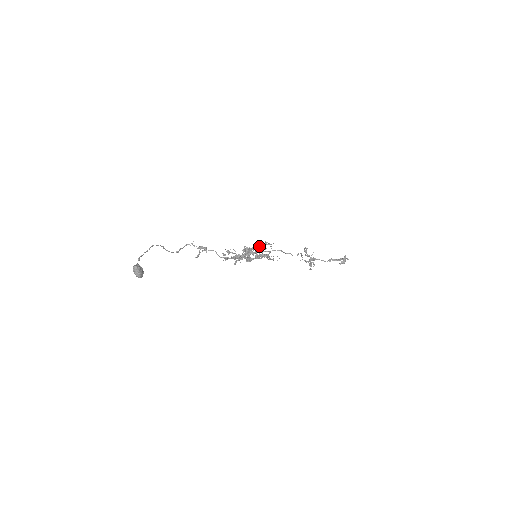
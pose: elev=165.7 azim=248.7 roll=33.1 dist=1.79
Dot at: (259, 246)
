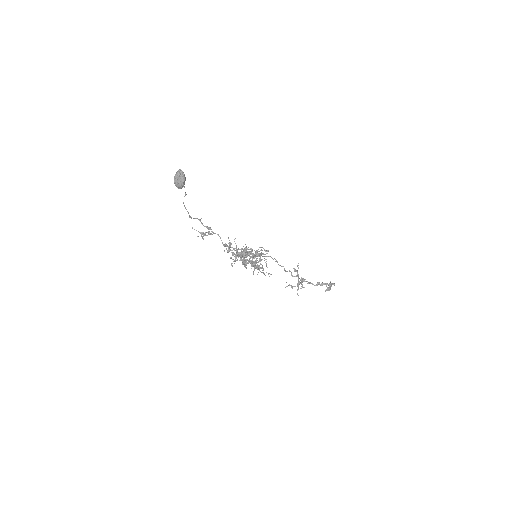
Dot at: (257, 250)
